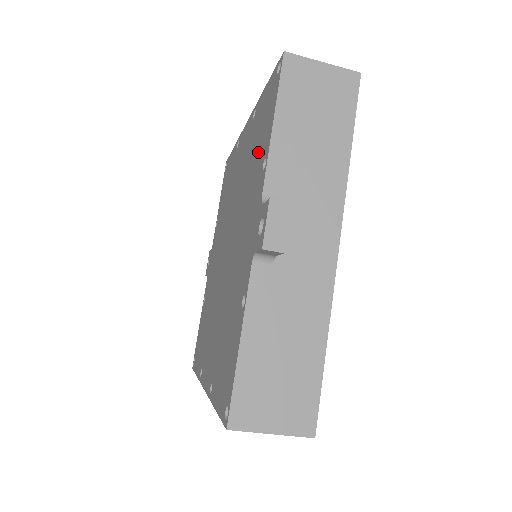
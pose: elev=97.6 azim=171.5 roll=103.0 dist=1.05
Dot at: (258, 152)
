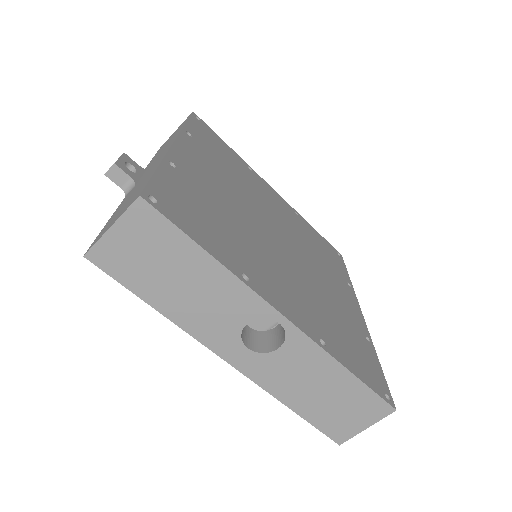
Dot at: occluded
